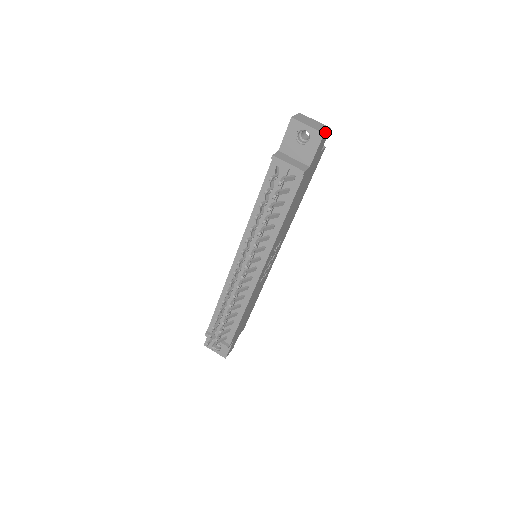
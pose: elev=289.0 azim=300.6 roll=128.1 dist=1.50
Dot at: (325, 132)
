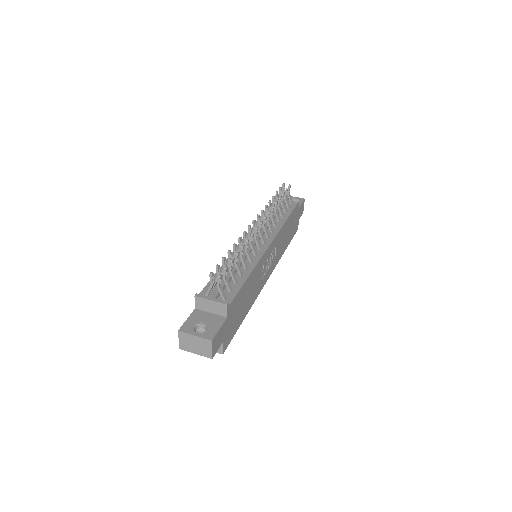
Dot at: (304, 201)
